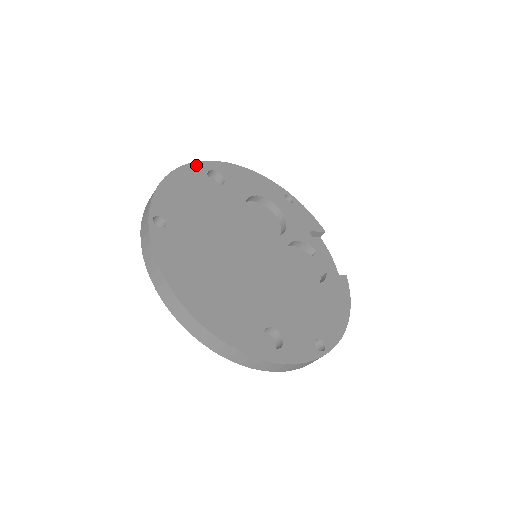
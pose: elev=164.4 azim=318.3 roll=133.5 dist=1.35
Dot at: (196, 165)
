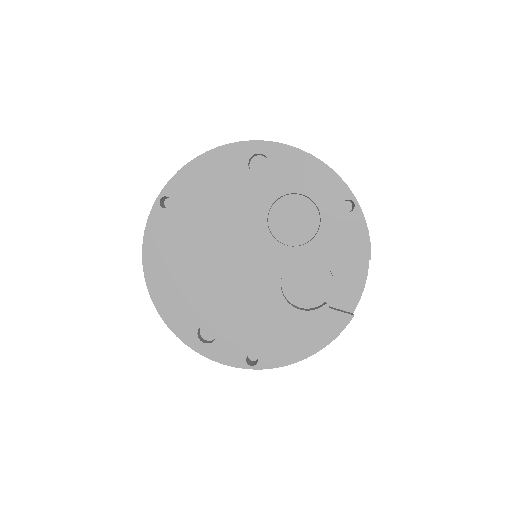
Dot at: (243, 145)
